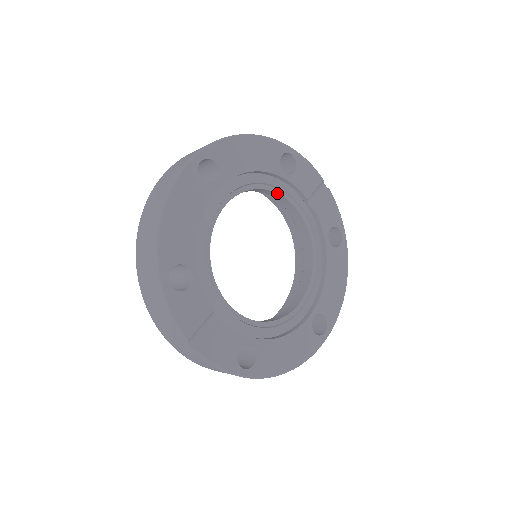
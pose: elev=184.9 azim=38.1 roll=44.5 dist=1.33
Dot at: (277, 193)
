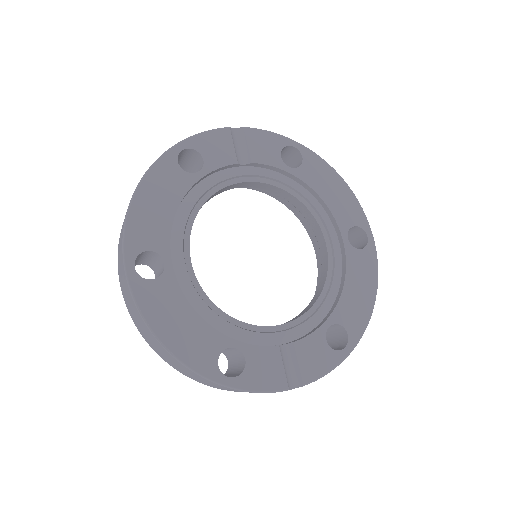
Dot at: (212, 195)
